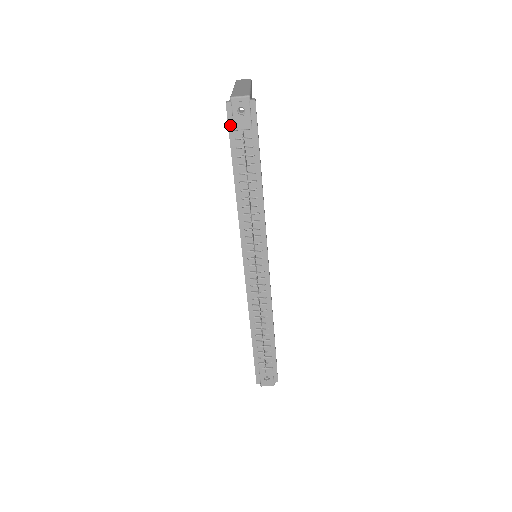
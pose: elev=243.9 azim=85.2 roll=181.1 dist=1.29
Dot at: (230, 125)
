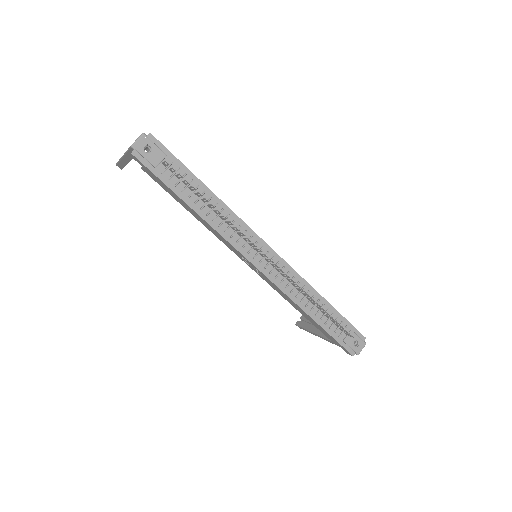
Dot at: (149, 167)
